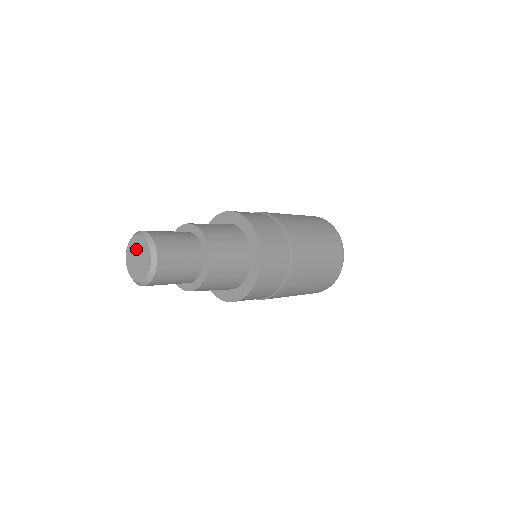
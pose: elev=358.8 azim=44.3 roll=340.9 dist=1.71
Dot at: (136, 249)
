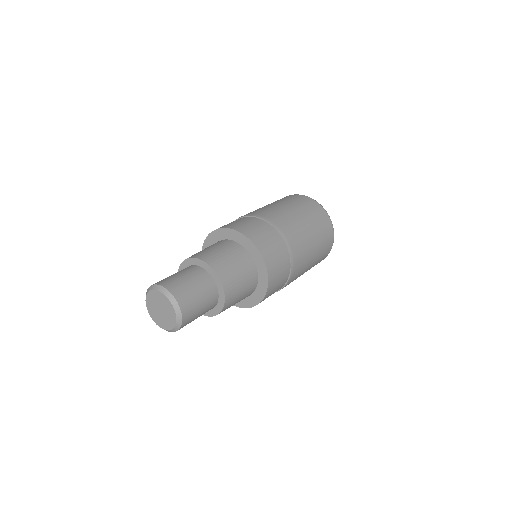
Dot at: (162, 304)
